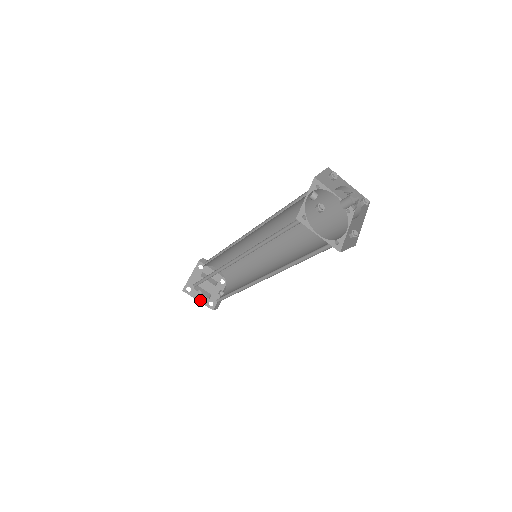
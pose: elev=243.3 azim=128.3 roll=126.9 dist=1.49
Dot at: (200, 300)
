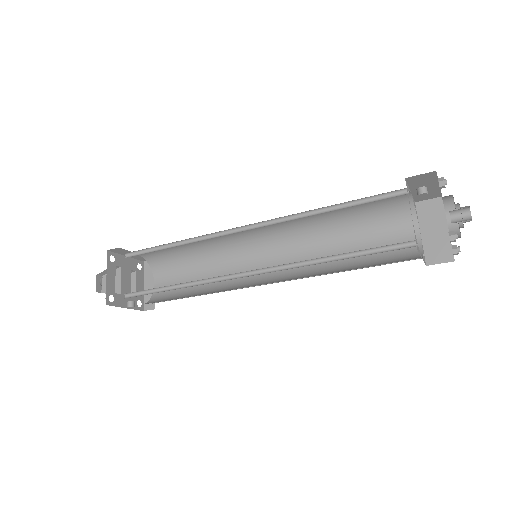
Dot at: (108, 280)
